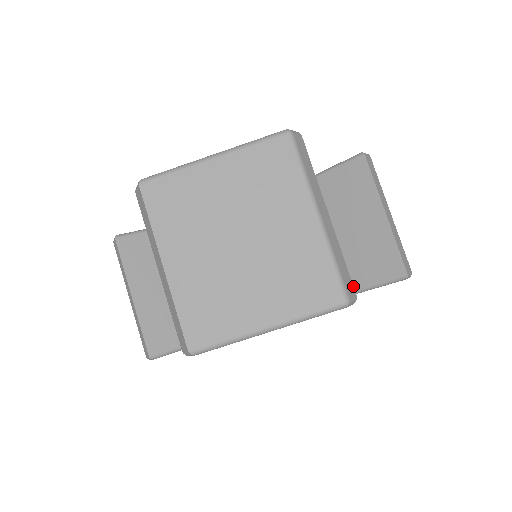
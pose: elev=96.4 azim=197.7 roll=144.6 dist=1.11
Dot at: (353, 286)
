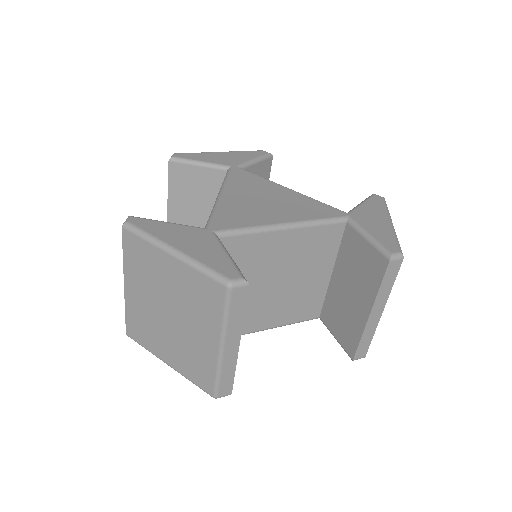
Dot at: (232, 388)
